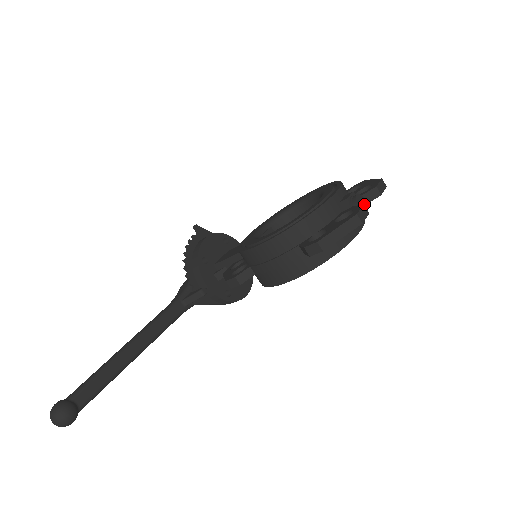
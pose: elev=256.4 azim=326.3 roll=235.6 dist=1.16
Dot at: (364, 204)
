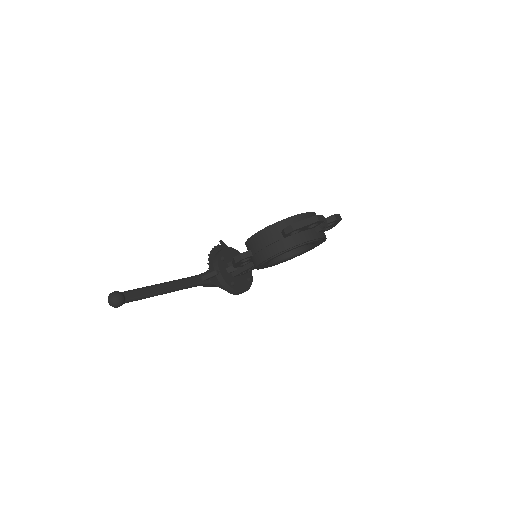
Dot at: (325, 222)
